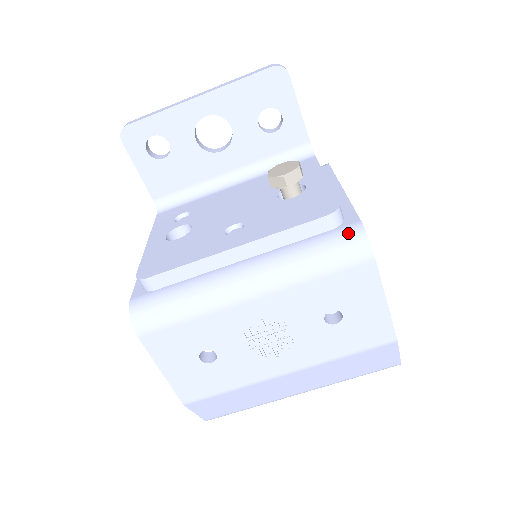
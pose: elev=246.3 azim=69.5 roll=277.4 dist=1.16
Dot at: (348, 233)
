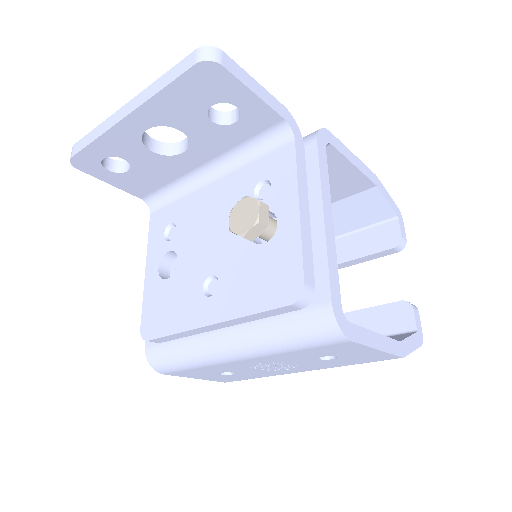
Dot at: (317, 318)
